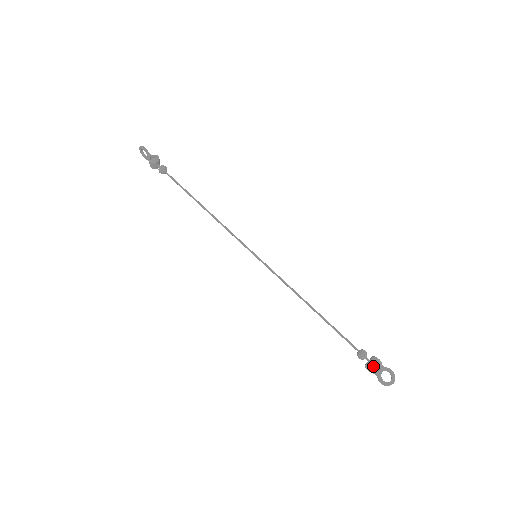
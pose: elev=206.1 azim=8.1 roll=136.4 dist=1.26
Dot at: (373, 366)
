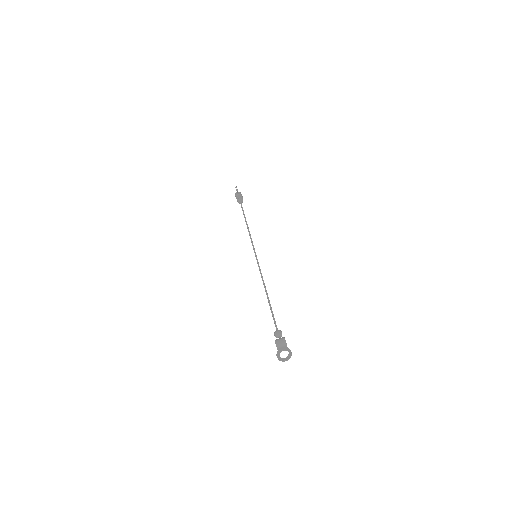
Dot at: (276, 341)
